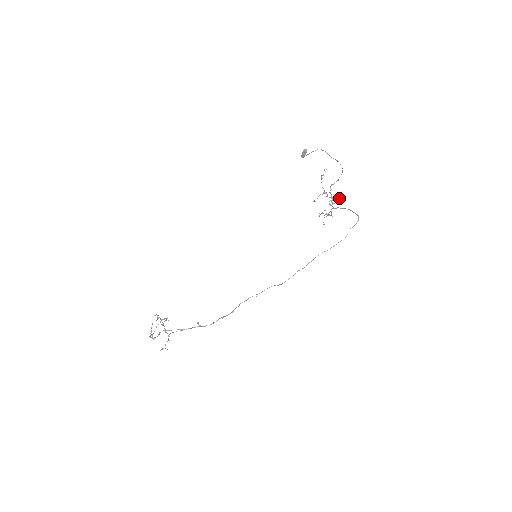
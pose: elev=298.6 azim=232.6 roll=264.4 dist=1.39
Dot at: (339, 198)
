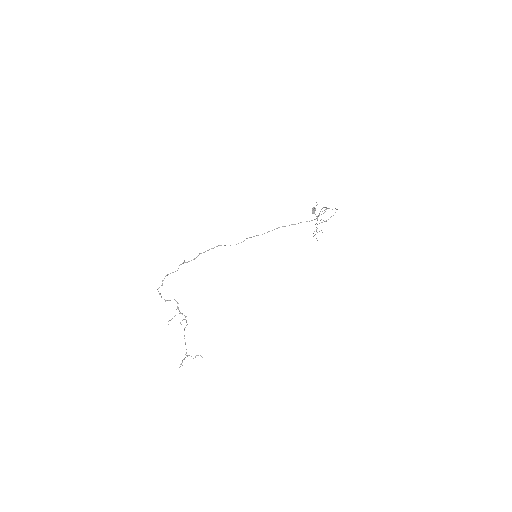
Dot at: occluded
